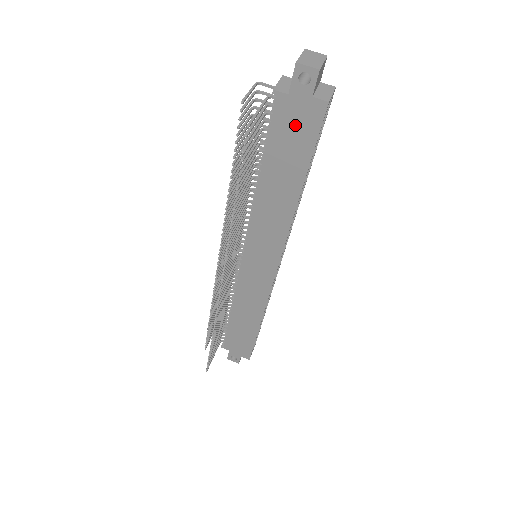
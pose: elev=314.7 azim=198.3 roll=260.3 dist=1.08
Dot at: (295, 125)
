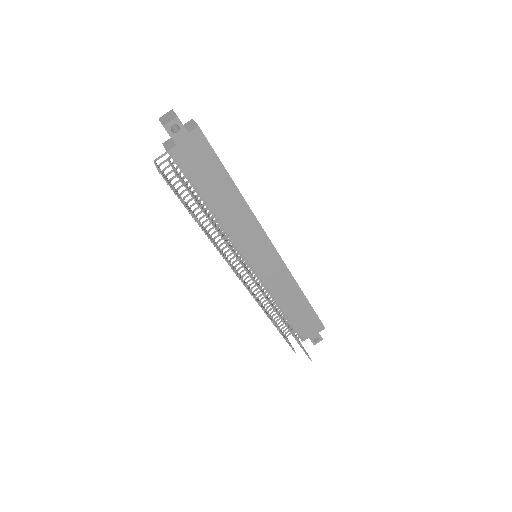
Dot at: (196, 156)
